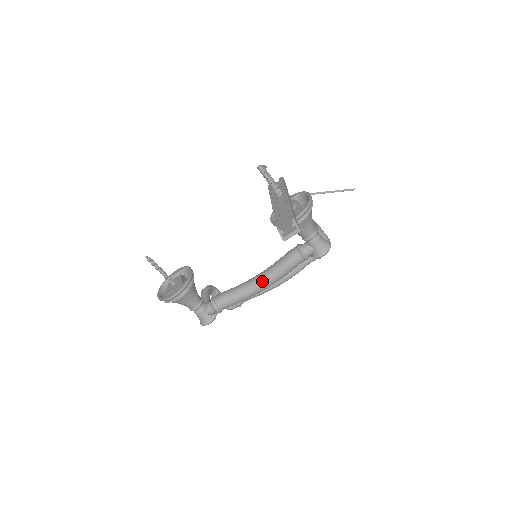
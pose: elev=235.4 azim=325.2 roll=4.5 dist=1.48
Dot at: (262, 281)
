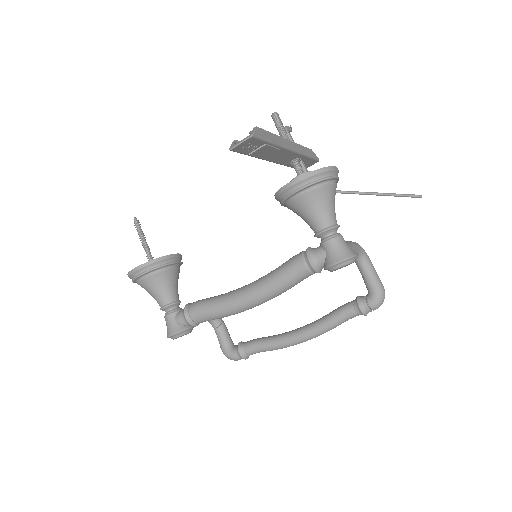
Dot at: (249, 288)
